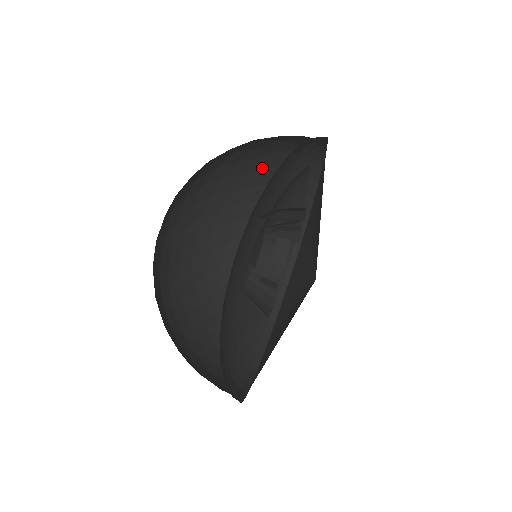
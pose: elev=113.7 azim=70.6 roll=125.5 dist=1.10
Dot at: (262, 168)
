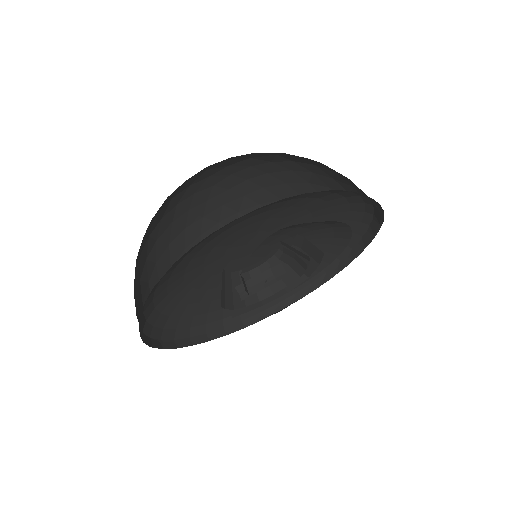
Dot at: occluded
